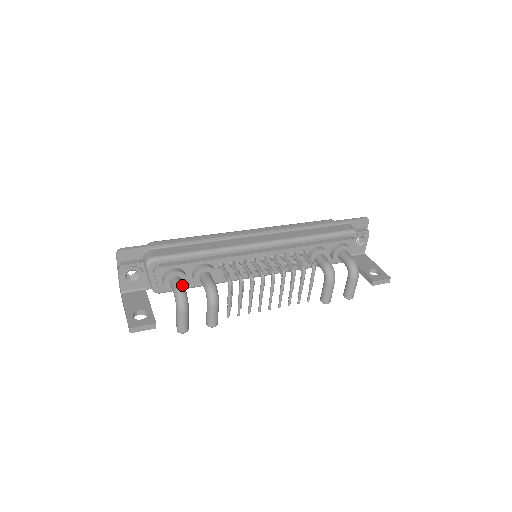
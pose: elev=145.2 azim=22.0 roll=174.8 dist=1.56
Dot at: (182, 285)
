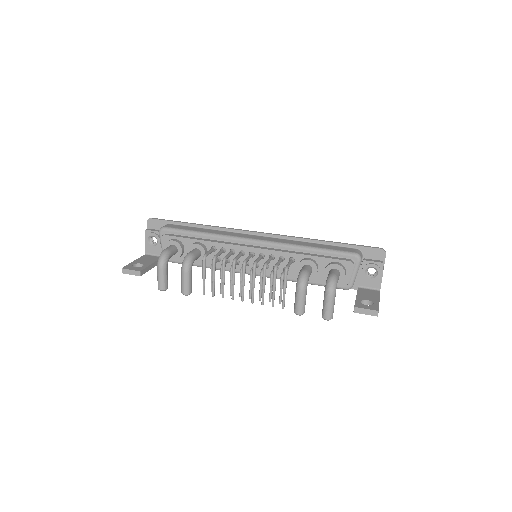
Dot at: (170, 249)
